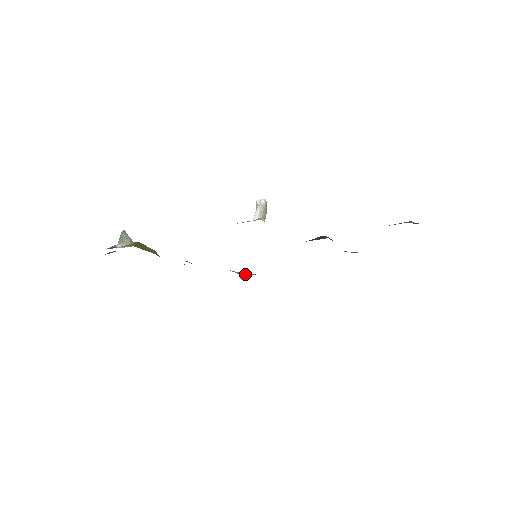
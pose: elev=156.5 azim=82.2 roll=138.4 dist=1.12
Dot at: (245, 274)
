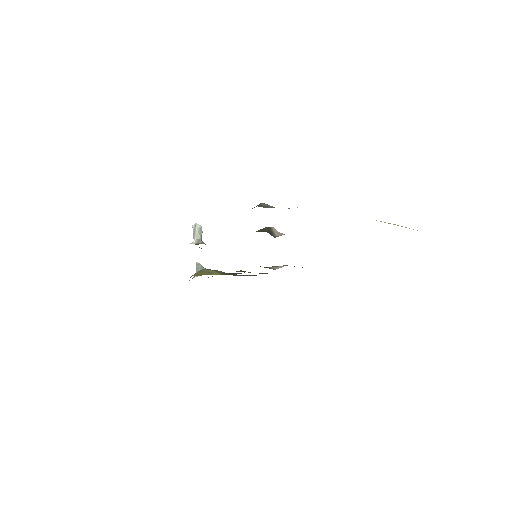
Dot at: (283, 266)
